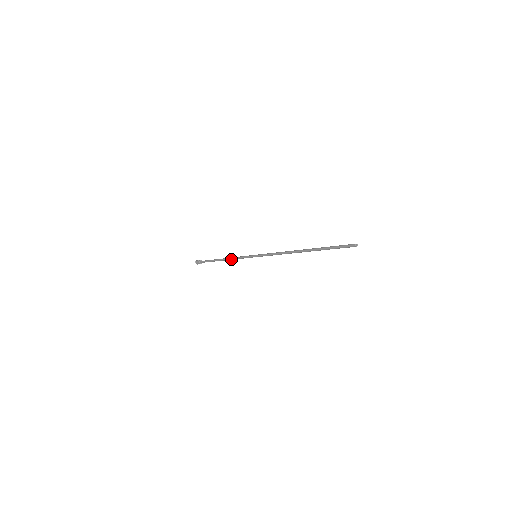
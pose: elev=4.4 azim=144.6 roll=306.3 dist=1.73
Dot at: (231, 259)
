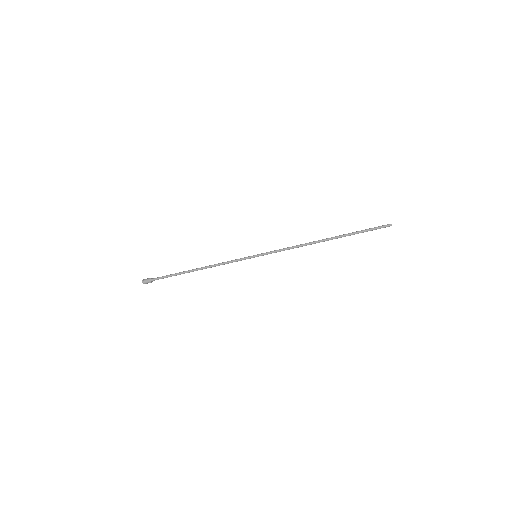
Dot at: (213, 265)
